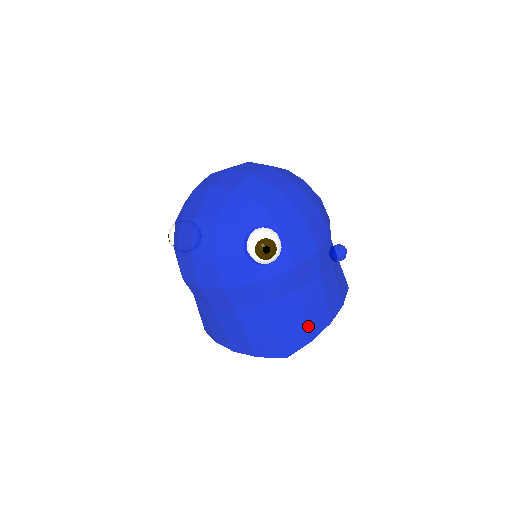
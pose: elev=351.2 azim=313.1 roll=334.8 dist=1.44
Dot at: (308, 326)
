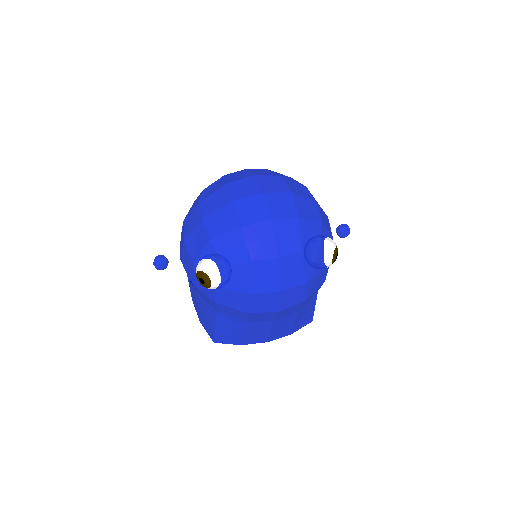
Dot at: occluded
